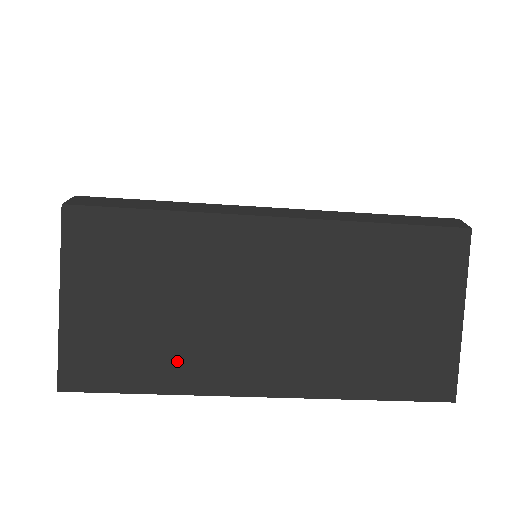
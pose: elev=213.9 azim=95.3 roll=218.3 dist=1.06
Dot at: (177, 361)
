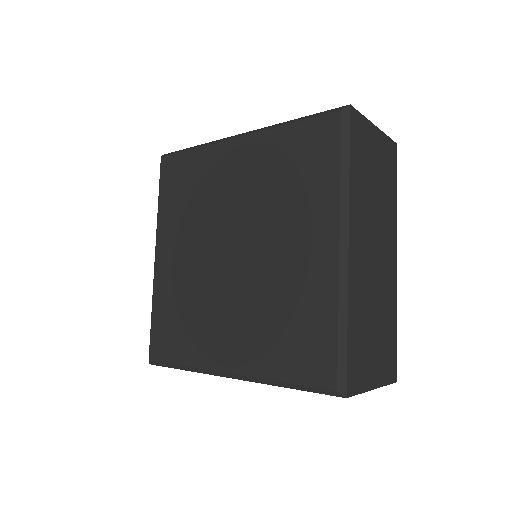
Dot at: occluded
